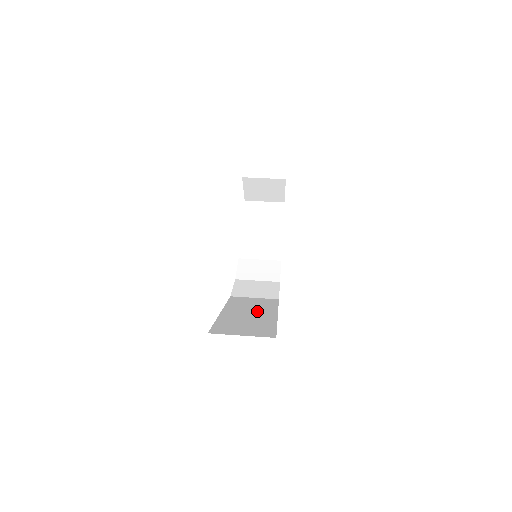
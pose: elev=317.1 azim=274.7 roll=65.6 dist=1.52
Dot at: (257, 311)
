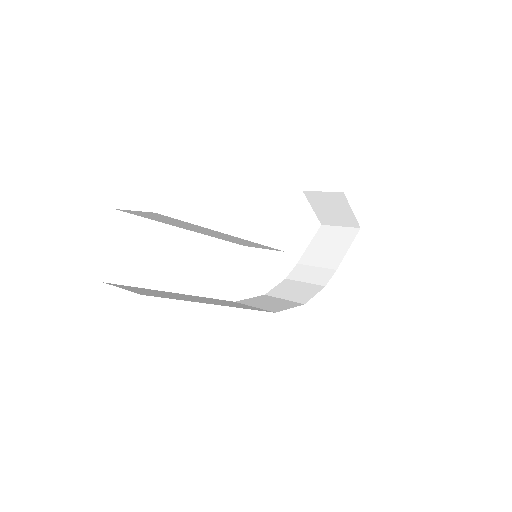
Dot at: (211, 301)
